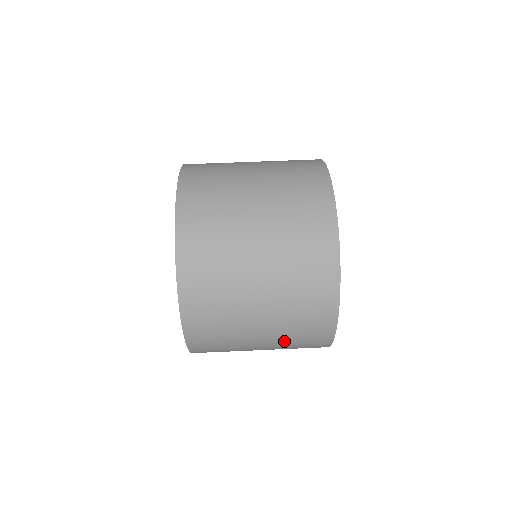
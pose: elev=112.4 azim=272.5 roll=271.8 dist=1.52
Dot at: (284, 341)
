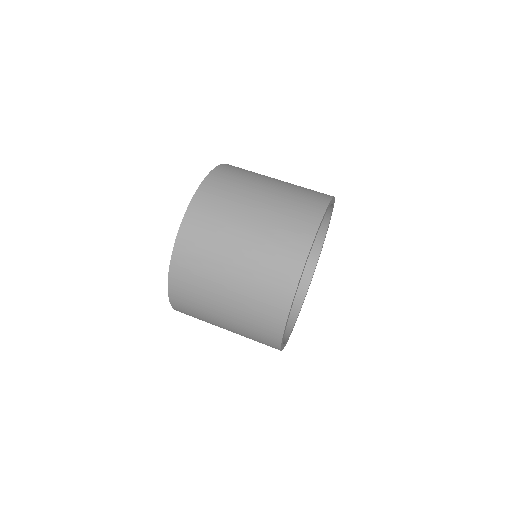
Dot at: (242, 331)
